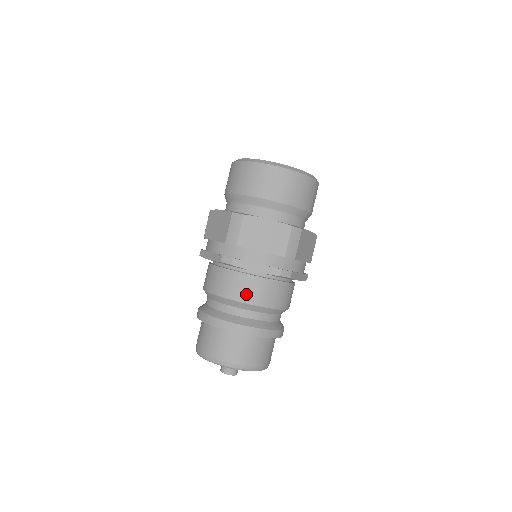
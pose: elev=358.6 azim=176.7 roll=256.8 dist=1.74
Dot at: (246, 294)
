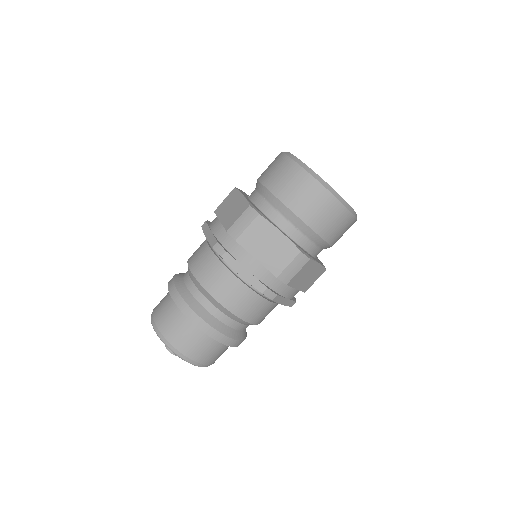
Dot at: (194, 258)
